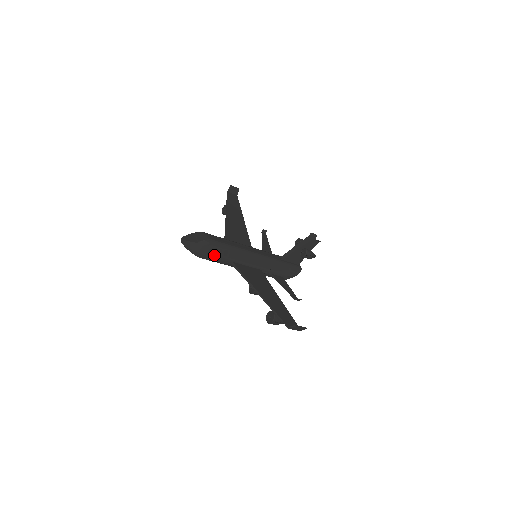
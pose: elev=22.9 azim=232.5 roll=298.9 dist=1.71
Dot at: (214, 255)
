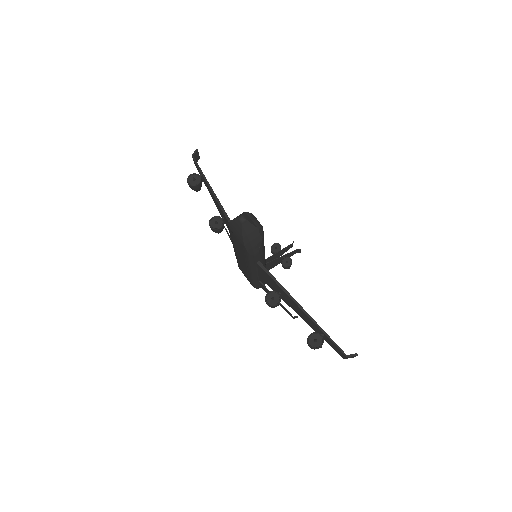
Dot at: (258, 249)
